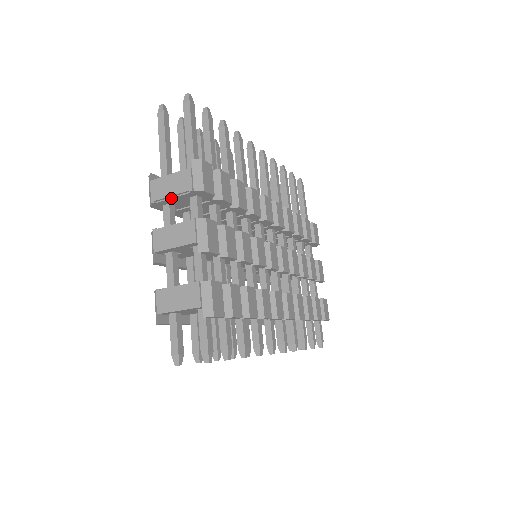
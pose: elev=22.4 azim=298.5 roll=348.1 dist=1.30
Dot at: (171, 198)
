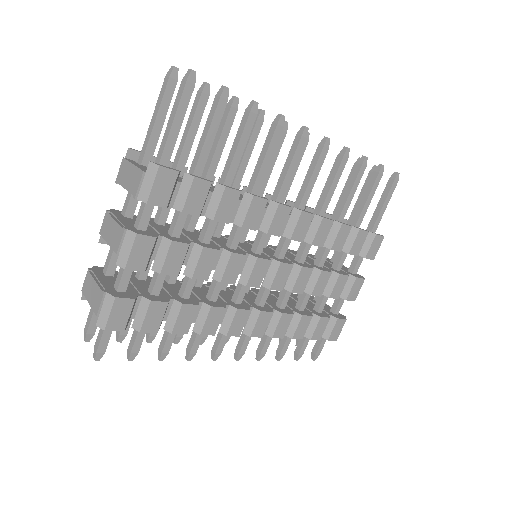
Dot at: occluded
